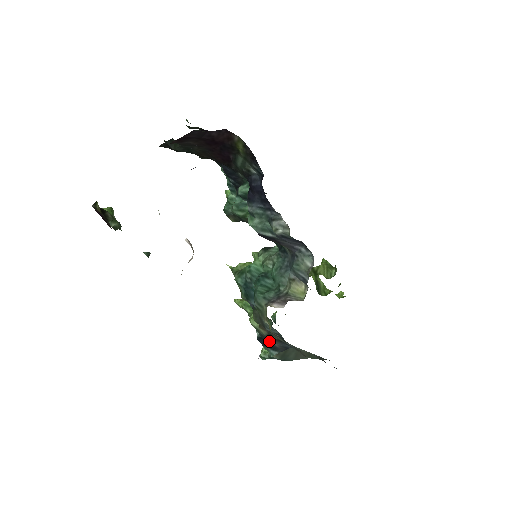
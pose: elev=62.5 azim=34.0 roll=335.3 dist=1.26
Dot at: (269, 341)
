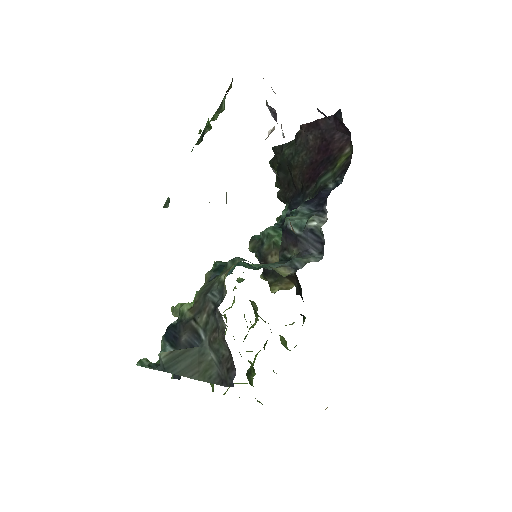
Dot at: (181, 331)
